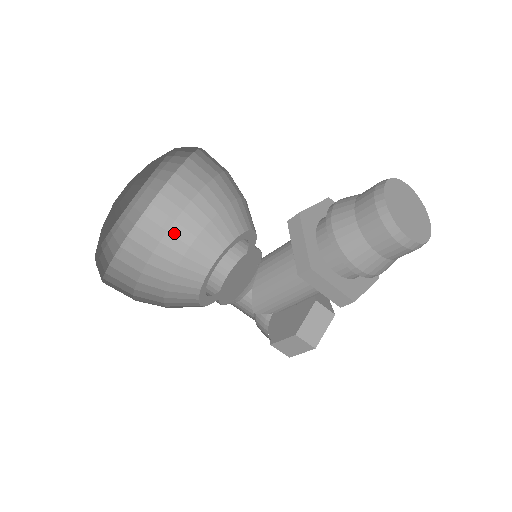
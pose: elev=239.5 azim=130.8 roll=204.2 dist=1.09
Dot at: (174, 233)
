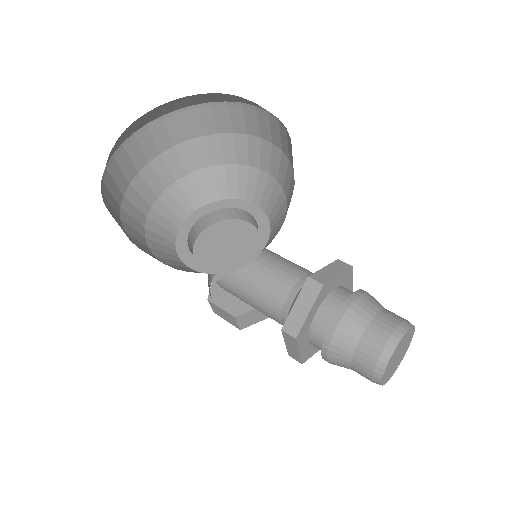
Dot at: (194, 147)
